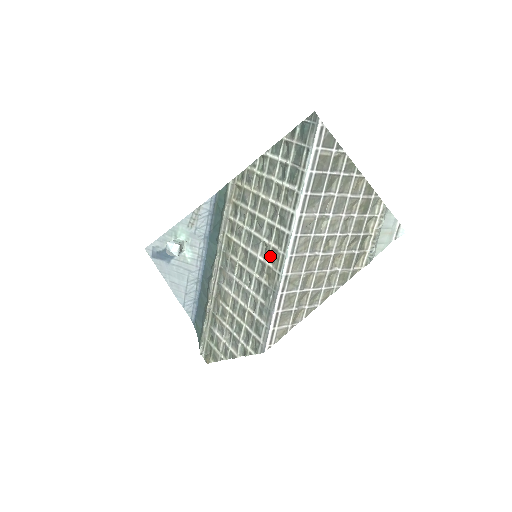
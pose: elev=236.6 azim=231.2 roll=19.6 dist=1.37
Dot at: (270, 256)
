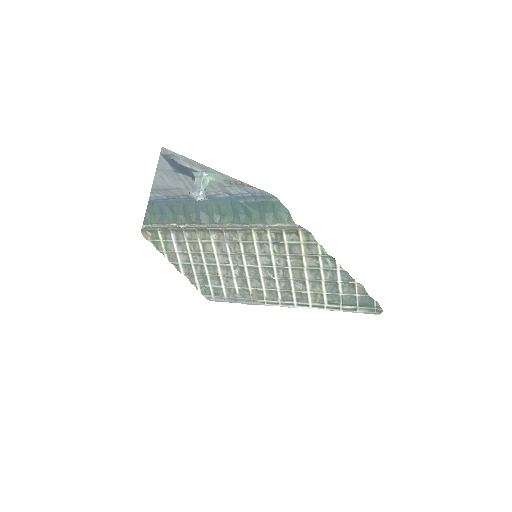
Dot at: (270, 290)
